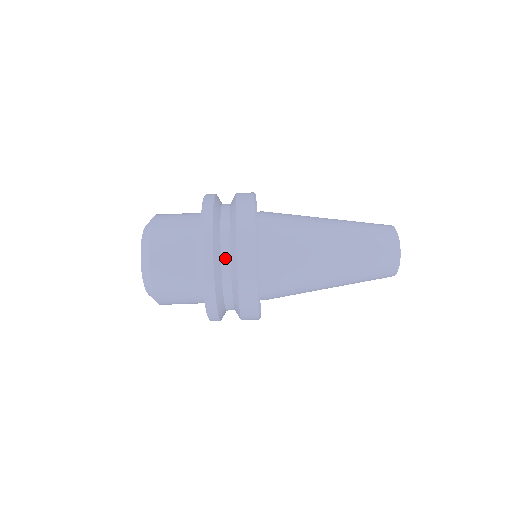
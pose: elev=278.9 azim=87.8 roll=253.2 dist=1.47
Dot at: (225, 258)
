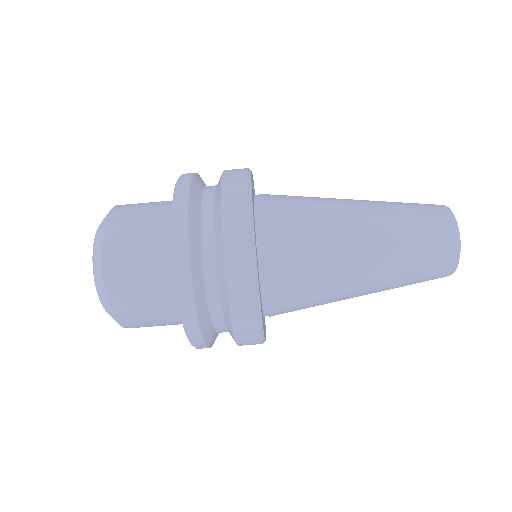
Dot at: (210, 278)
